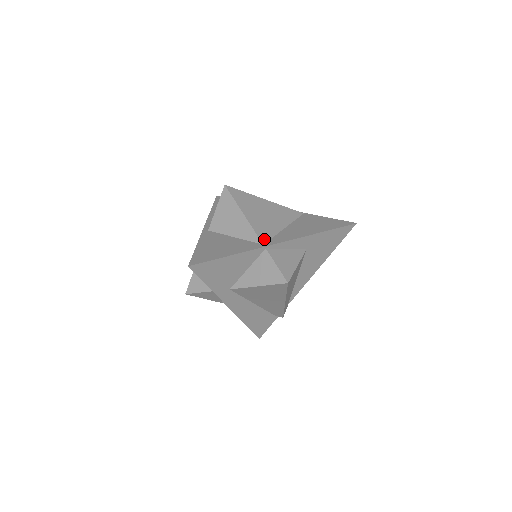
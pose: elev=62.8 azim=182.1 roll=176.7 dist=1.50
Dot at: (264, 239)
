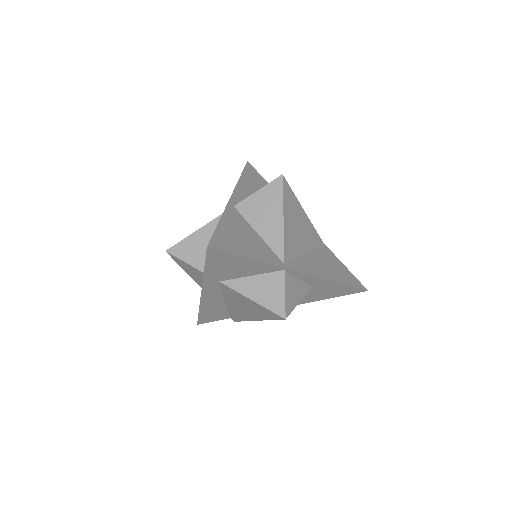
Dot at: (287, 258)
